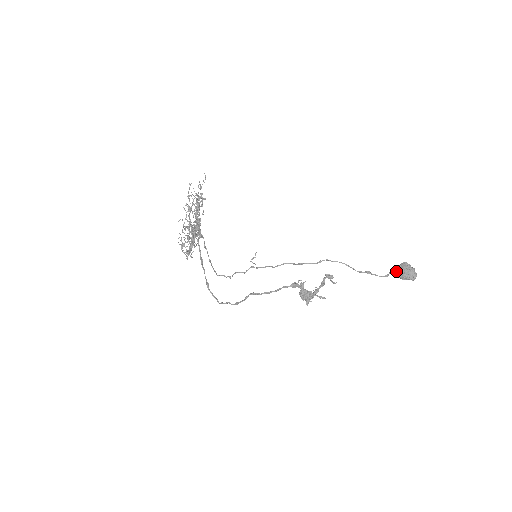
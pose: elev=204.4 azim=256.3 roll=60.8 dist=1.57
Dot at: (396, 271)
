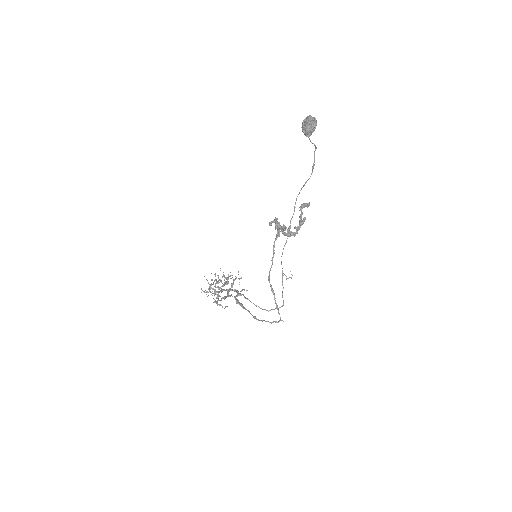
Dot at: (306, 135)
